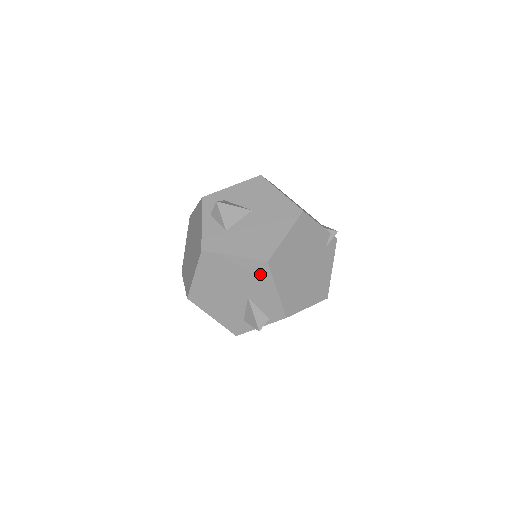
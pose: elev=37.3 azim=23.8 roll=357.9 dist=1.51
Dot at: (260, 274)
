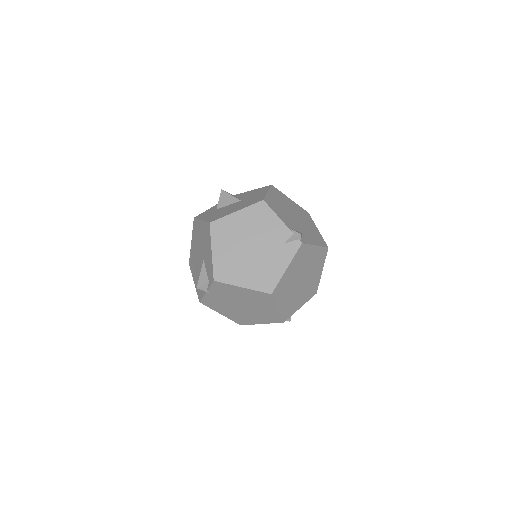
Dot at: (207, 235)
